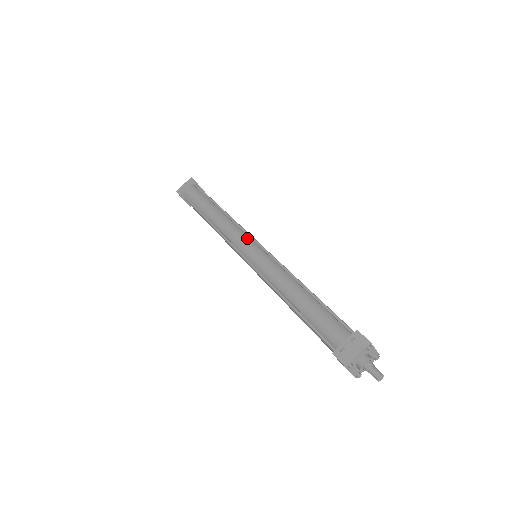
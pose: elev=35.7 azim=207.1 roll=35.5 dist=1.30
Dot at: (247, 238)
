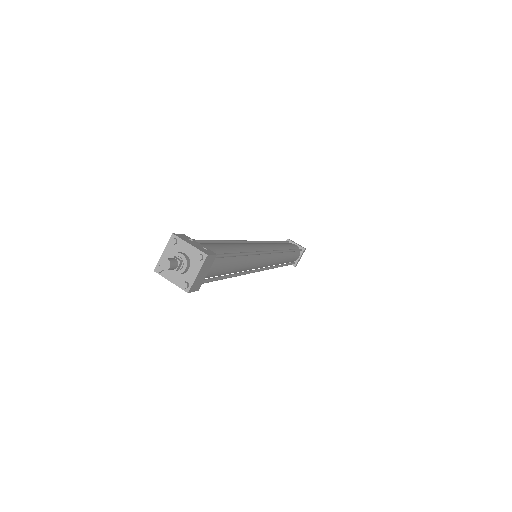
Dot at: (271, 249)
